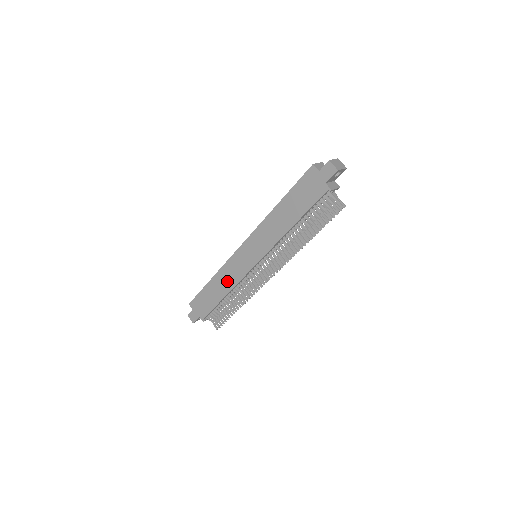
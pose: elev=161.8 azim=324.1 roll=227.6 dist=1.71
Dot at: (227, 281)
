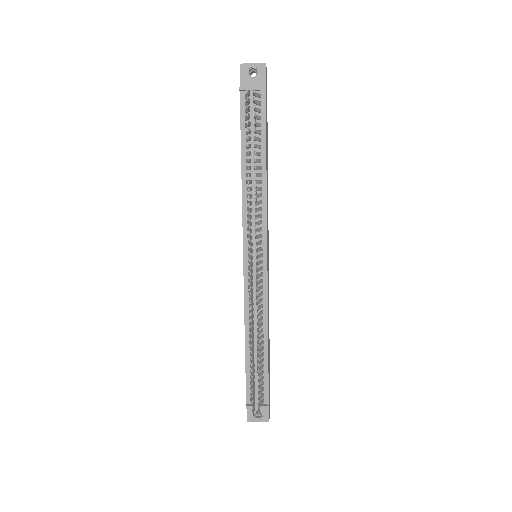
Dot at: occluded
